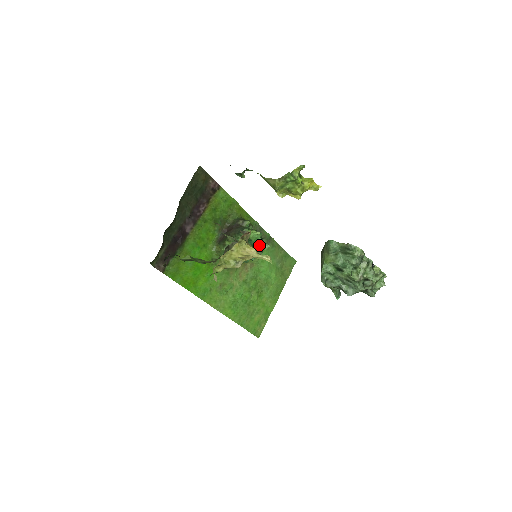
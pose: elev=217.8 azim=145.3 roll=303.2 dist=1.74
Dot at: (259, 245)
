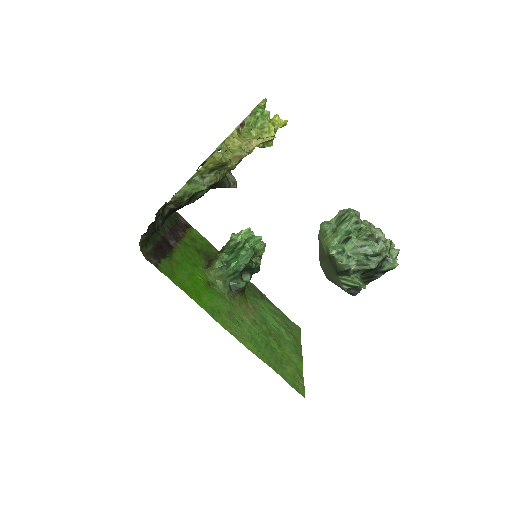
Dot at: (254, 238)
